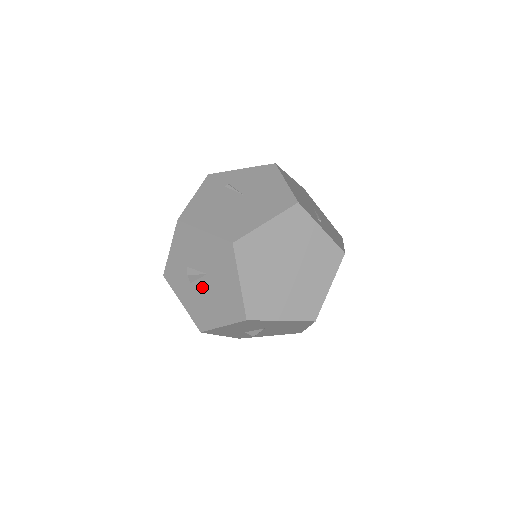
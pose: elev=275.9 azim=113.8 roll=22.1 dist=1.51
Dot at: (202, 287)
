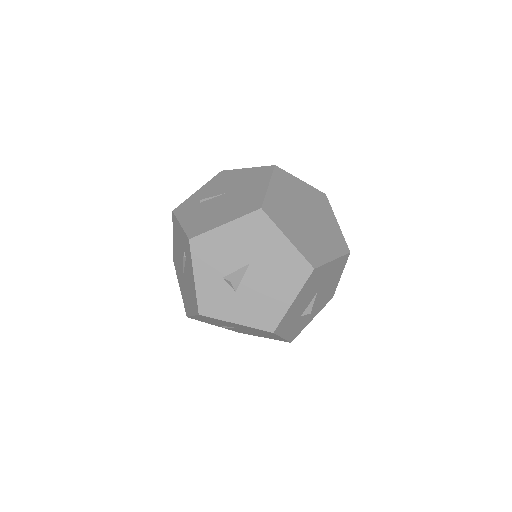
Dot at: (251, 282)
